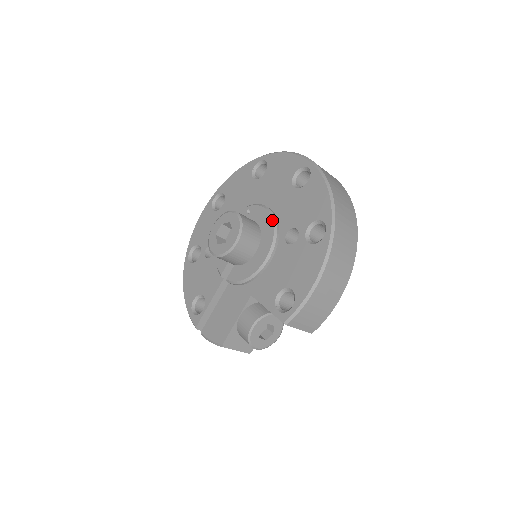
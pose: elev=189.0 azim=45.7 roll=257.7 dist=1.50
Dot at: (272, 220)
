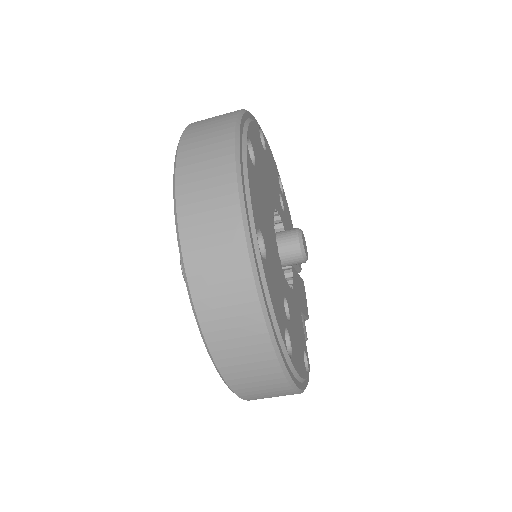
Dot at: occluded
